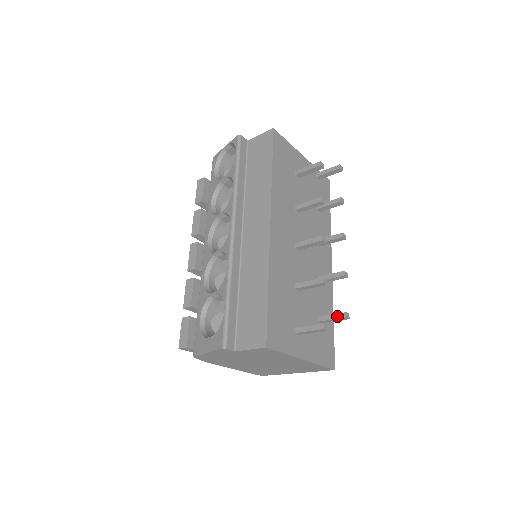
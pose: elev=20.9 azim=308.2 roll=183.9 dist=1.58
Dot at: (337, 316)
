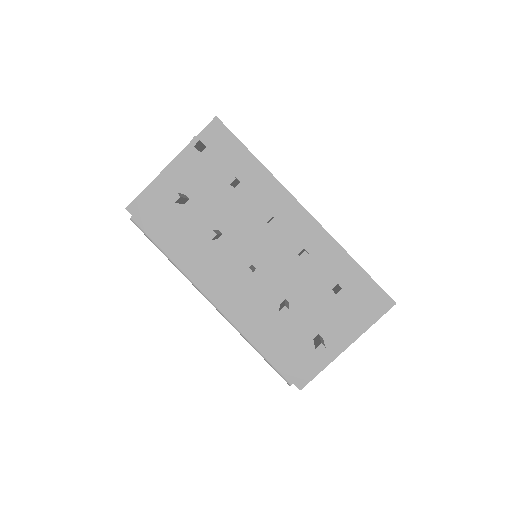
Dot at: occluded
